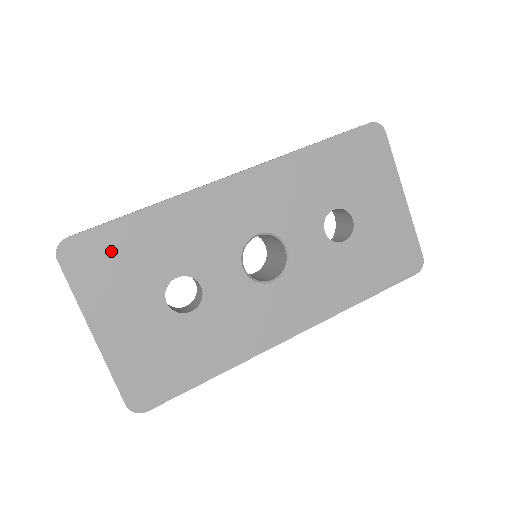
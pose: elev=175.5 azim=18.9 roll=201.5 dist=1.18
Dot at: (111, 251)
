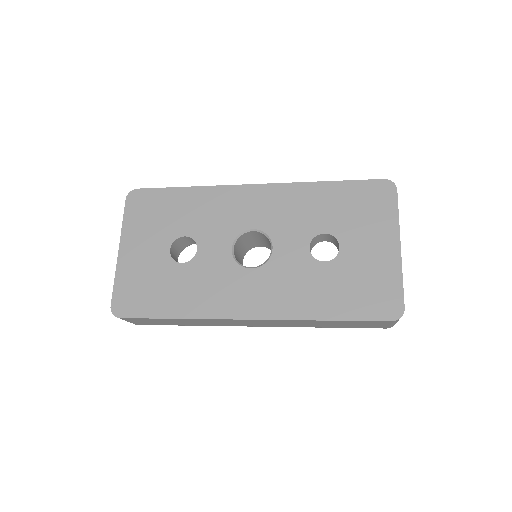
Dot at: (156, 205)
